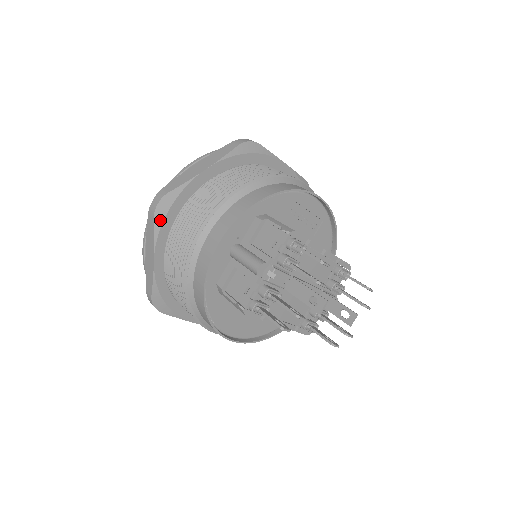
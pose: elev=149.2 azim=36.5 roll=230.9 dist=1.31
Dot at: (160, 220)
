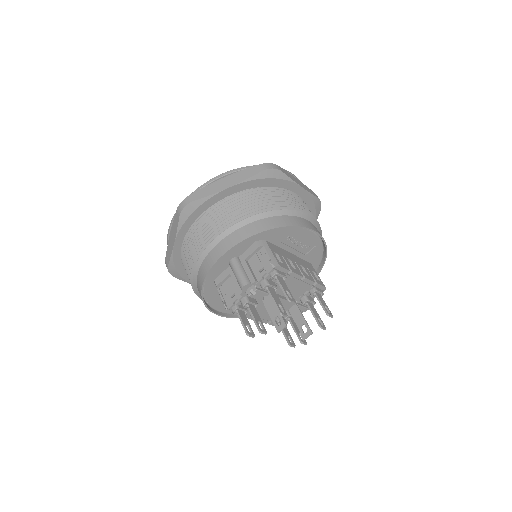
Dot at: (184, 219)
